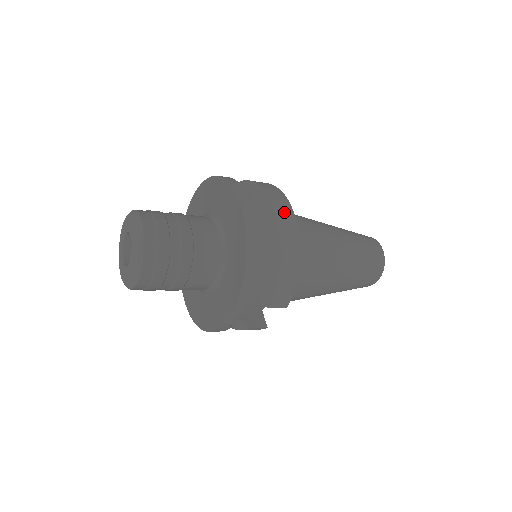
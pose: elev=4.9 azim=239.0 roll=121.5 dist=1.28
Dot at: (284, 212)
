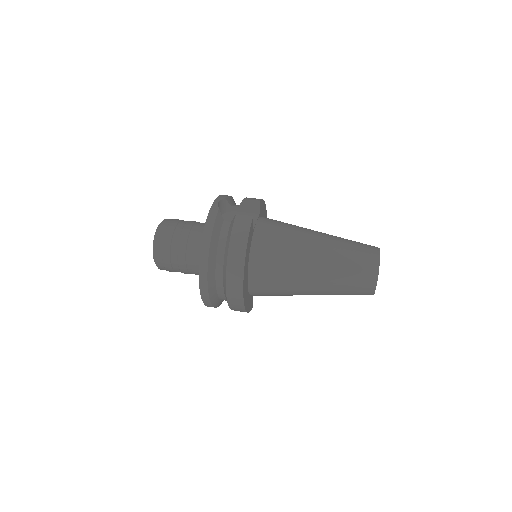
Dot at: (234, 295)
